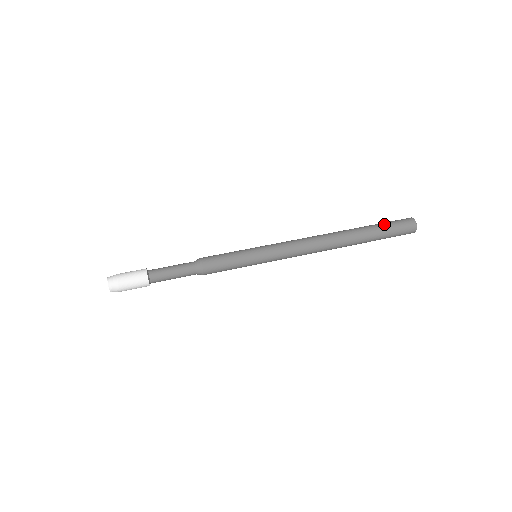
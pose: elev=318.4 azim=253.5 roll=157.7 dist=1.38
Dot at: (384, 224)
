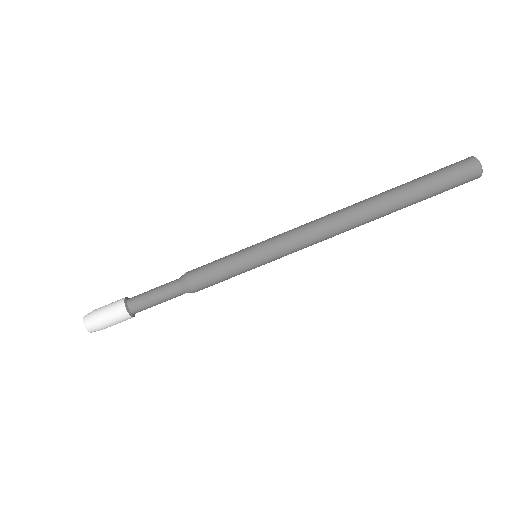
Dot at: (436, 189)
